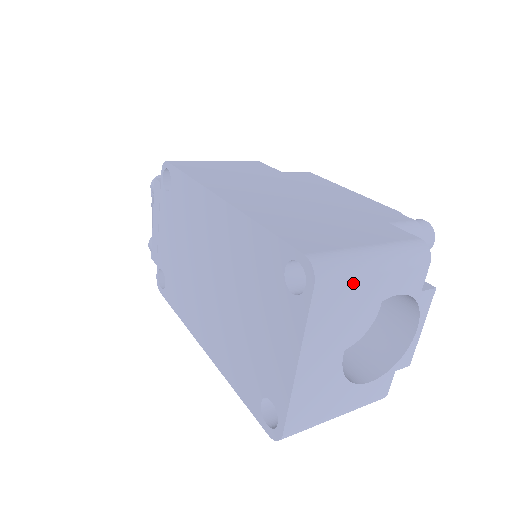
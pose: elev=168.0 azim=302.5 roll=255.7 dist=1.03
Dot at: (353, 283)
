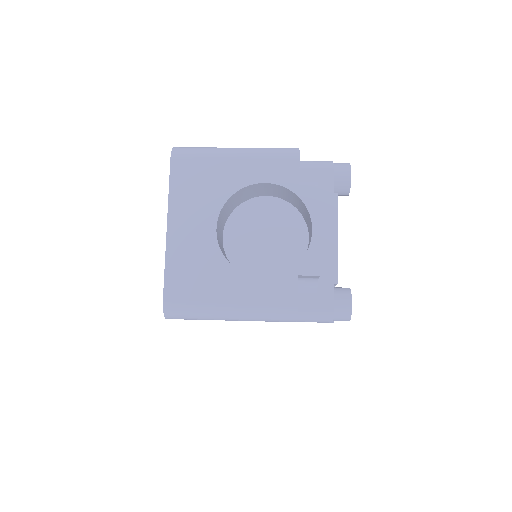
Dot at: (209, 163)
